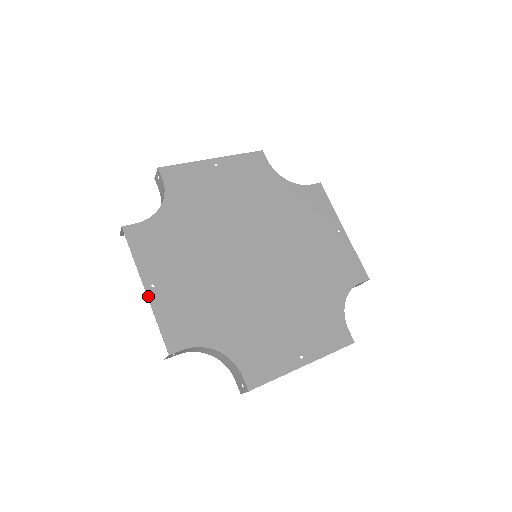
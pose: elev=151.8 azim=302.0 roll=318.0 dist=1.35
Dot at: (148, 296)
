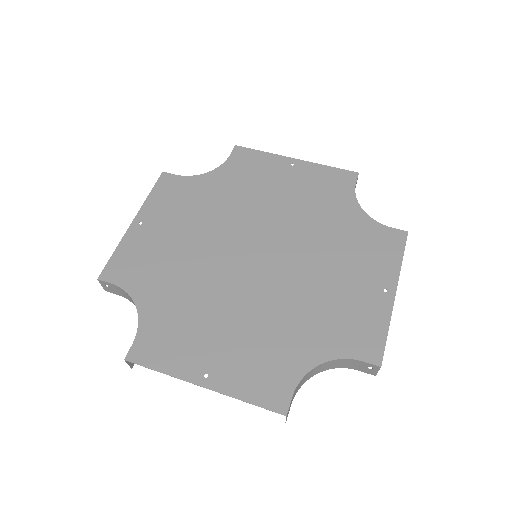
Dot at: (129, 228)
